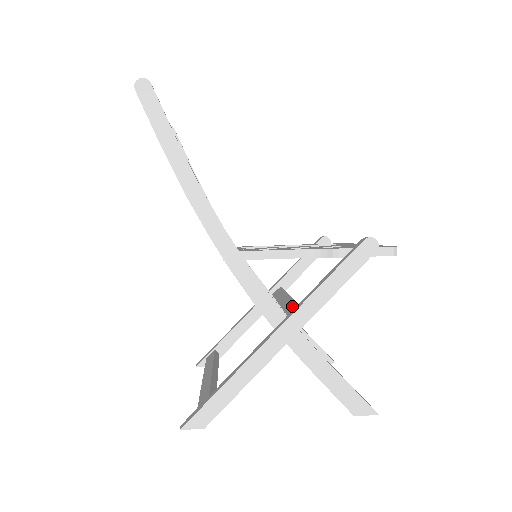
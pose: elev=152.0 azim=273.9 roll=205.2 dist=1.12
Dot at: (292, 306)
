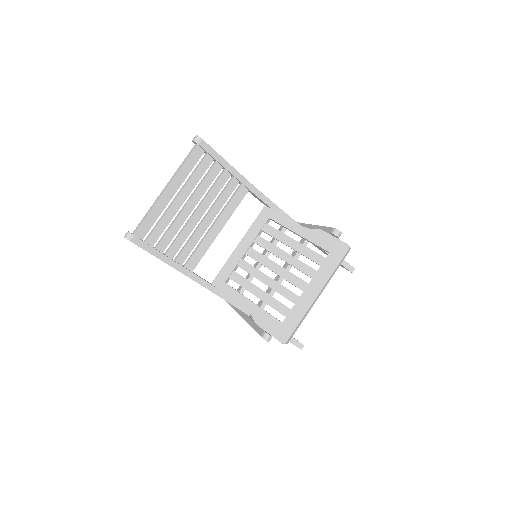
Dot at: occluded
